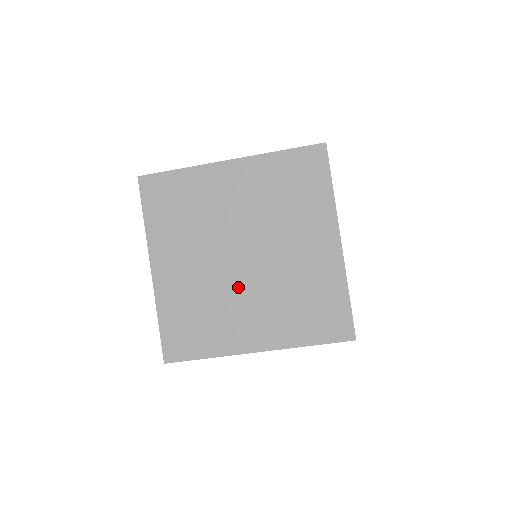
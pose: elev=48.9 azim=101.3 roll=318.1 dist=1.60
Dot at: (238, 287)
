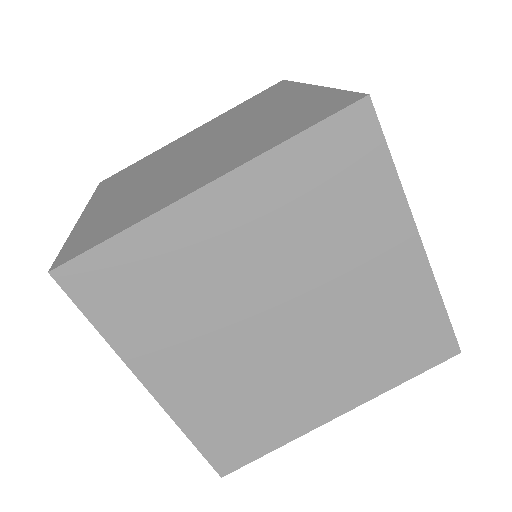
Dot at: (186, 166)
